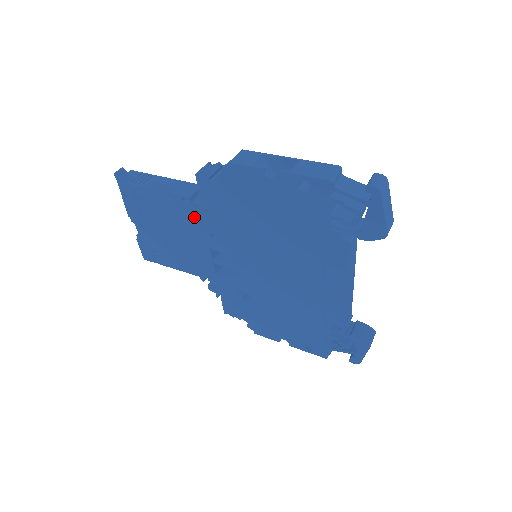
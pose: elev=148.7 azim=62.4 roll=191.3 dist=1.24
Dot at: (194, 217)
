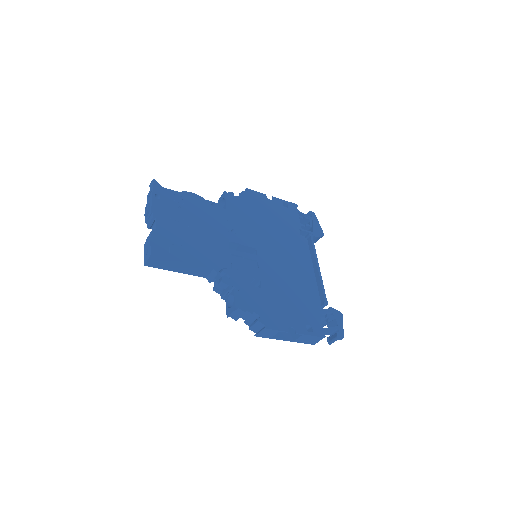
Dot at: (219, 216)
